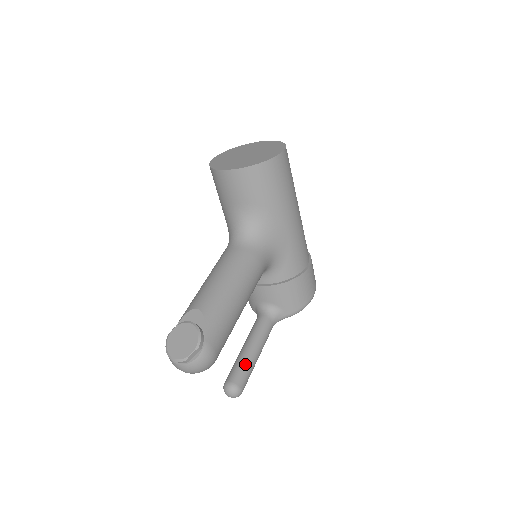
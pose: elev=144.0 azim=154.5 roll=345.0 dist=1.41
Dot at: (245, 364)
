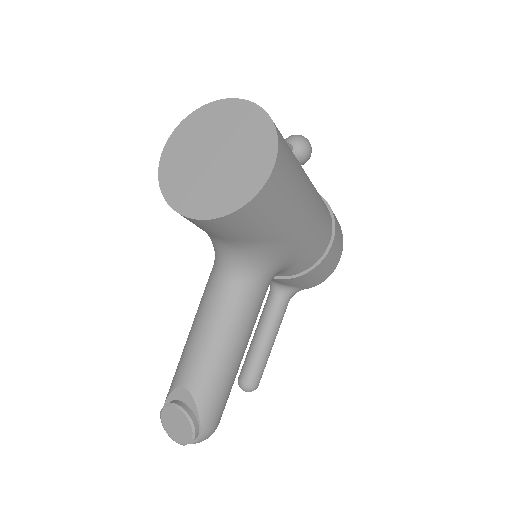
Dot at: (258, 362)
